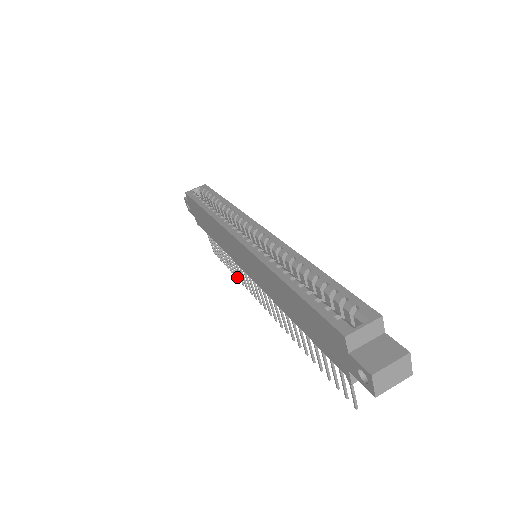
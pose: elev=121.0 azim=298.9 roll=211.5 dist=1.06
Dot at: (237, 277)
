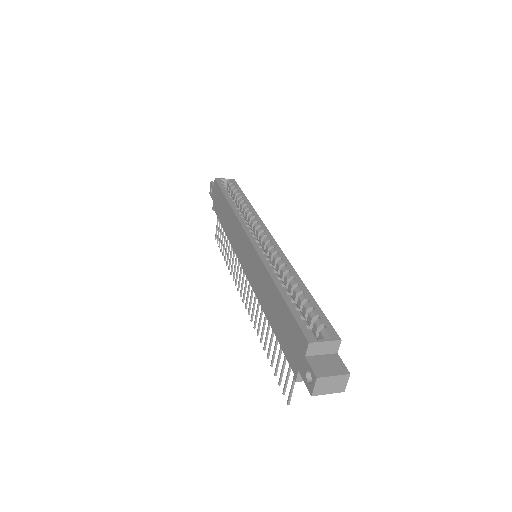
Dot at: (228, 266)
